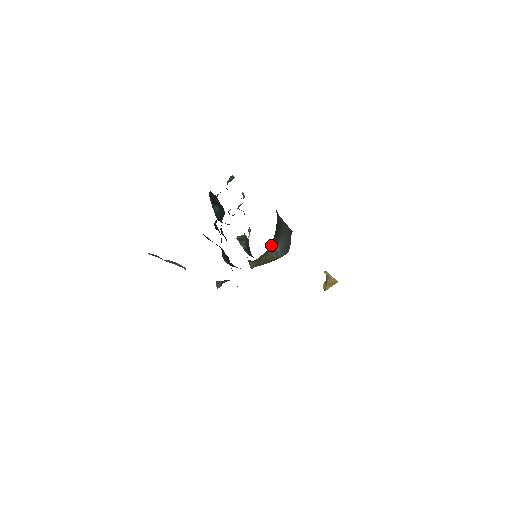
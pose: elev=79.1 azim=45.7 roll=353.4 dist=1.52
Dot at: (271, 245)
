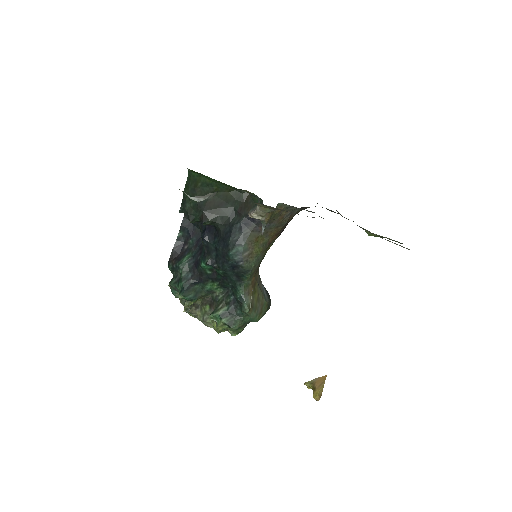
Dot at: occluded
